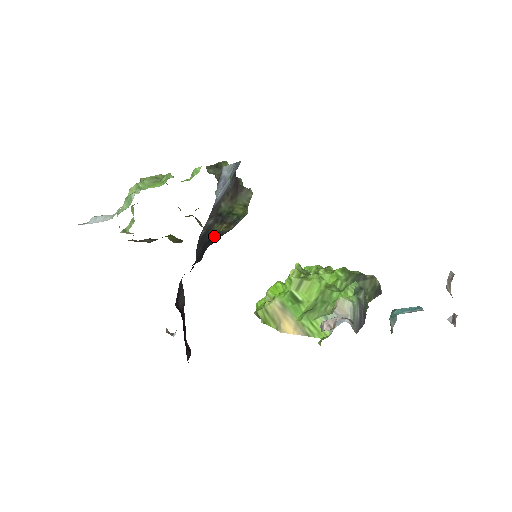
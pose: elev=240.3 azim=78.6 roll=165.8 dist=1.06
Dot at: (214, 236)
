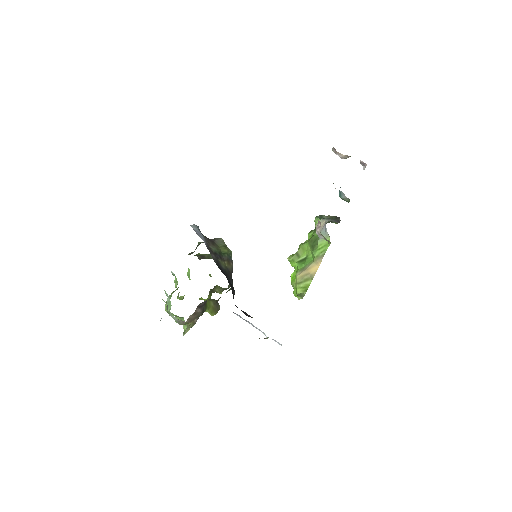
Dot at: (226, 270)
